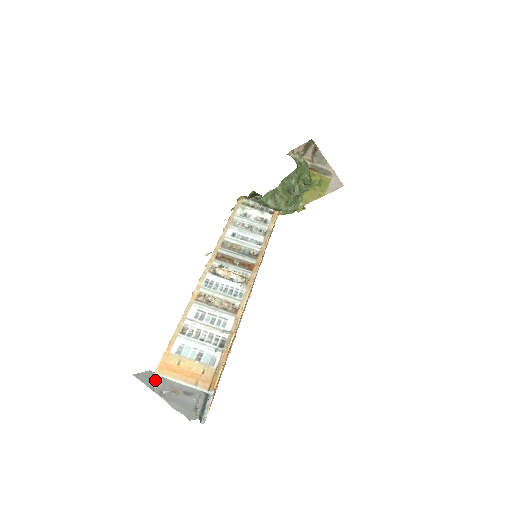
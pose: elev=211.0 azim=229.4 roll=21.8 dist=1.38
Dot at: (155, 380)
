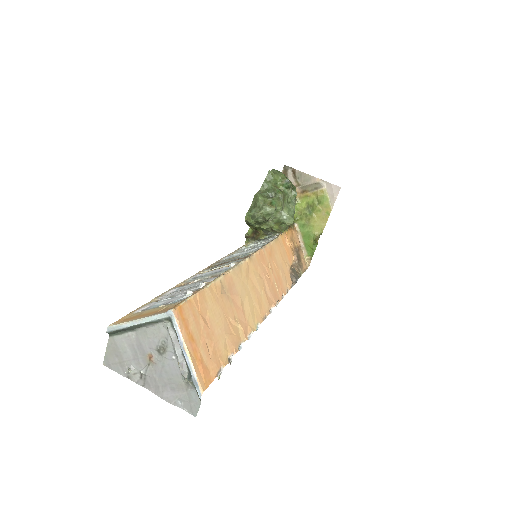
Dot at: (124, 353)
